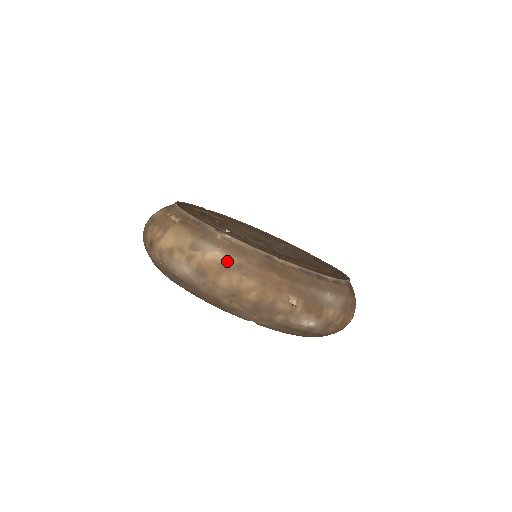
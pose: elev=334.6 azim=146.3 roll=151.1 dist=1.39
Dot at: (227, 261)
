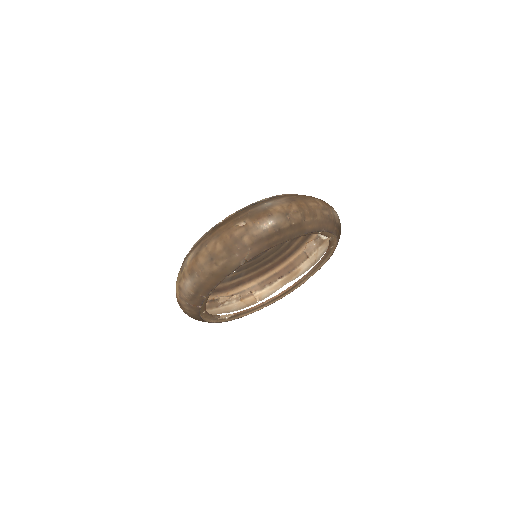
Dot at: (195, 252)
